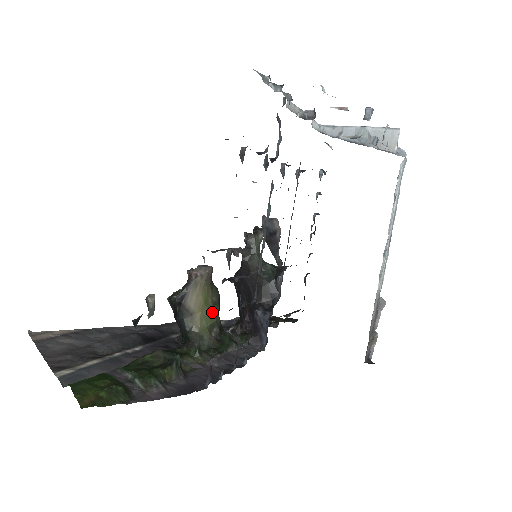
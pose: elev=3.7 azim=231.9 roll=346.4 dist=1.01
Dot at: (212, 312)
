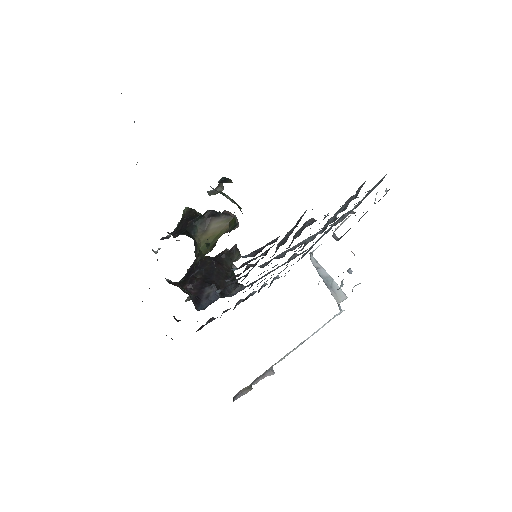
Dot at: (209, 247)
